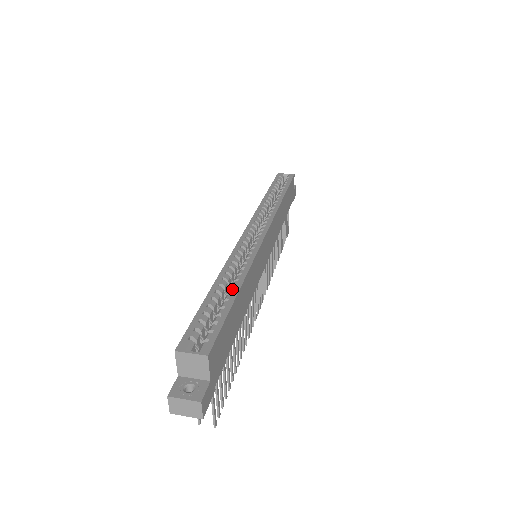
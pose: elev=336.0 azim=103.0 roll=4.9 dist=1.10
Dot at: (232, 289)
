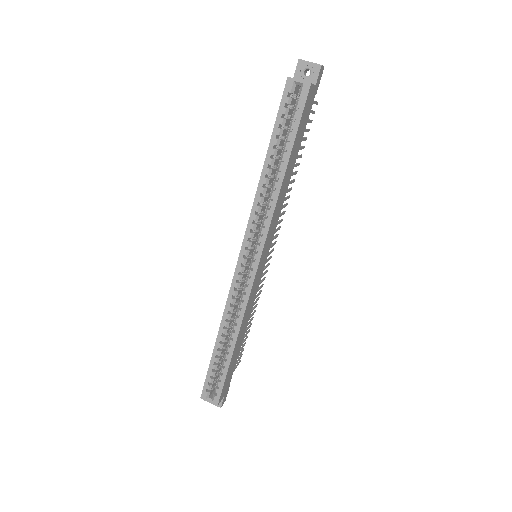
Dot at: (228, 350)
